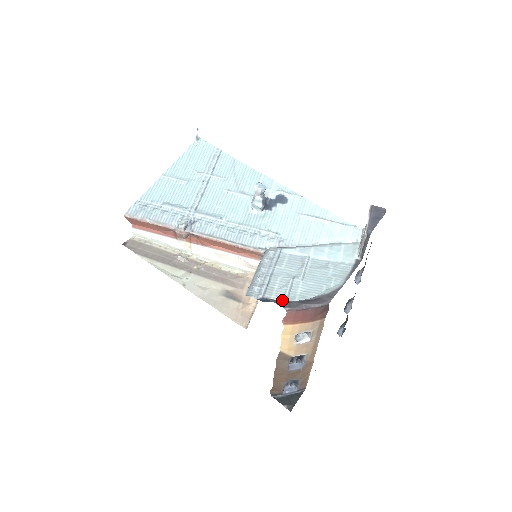
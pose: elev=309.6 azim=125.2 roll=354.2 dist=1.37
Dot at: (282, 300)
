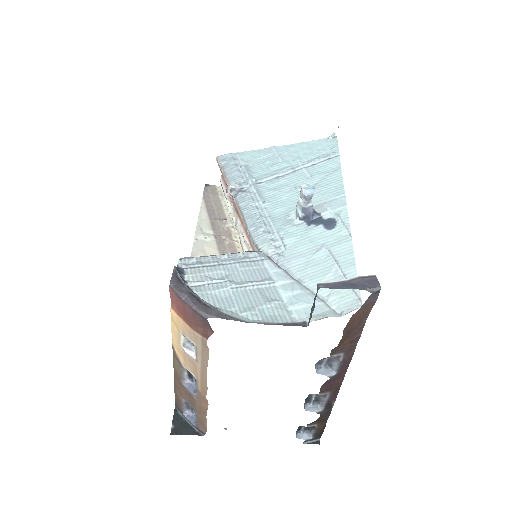
Dot at: (187, 281)
